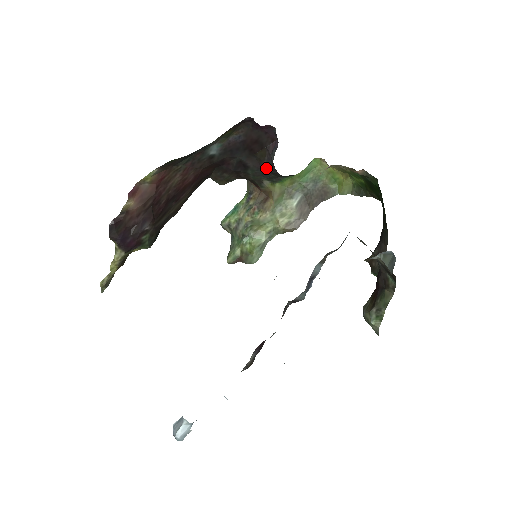
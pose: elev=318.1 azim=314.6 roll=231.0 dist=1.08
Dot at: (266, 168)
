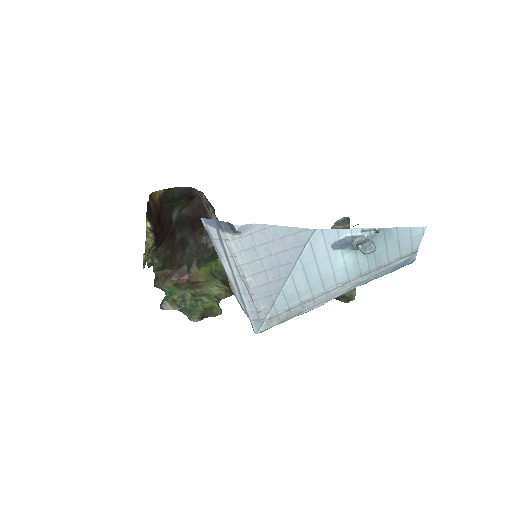
Dot at: (203, 243)
